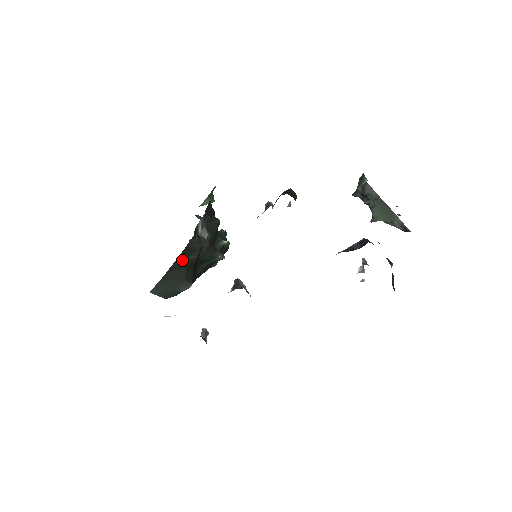
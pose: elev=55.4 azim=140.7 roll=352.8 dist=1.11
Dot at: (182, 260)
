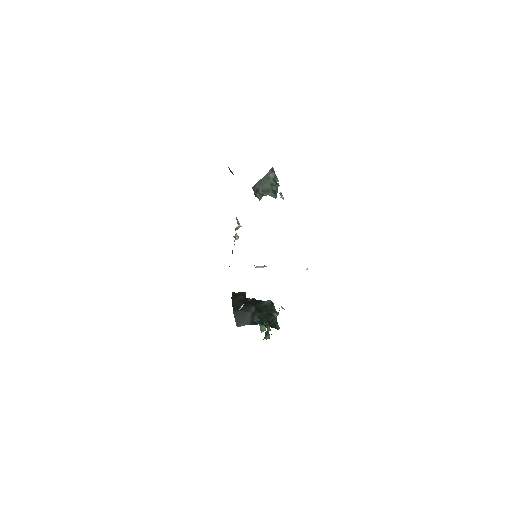
Dot at: (236, 301)
